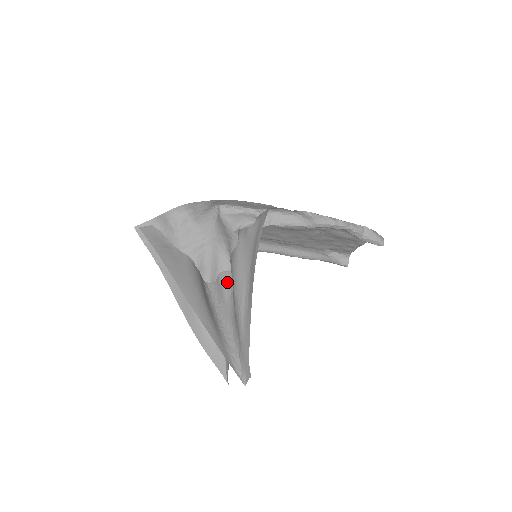
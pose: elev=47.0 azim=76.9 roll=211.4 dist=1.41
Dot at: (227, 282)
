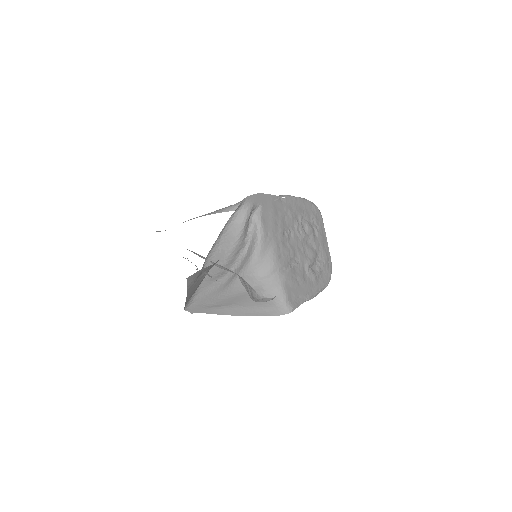
Dot at: (220, 276)
